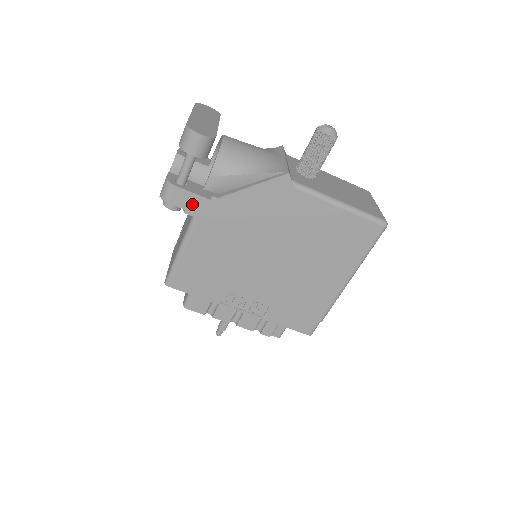
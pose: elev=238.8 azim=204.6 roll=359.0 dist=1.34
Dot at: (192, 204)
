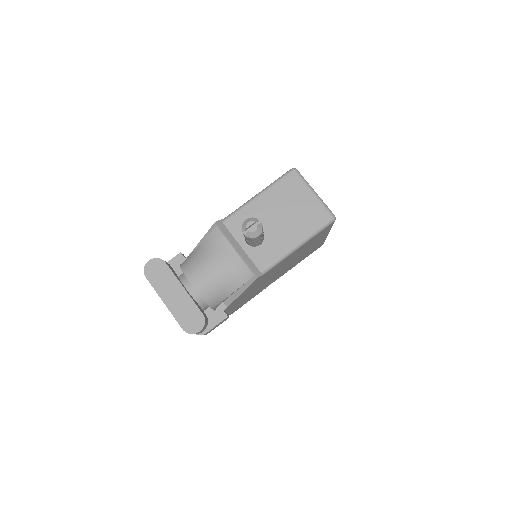
Dot at: occluded
